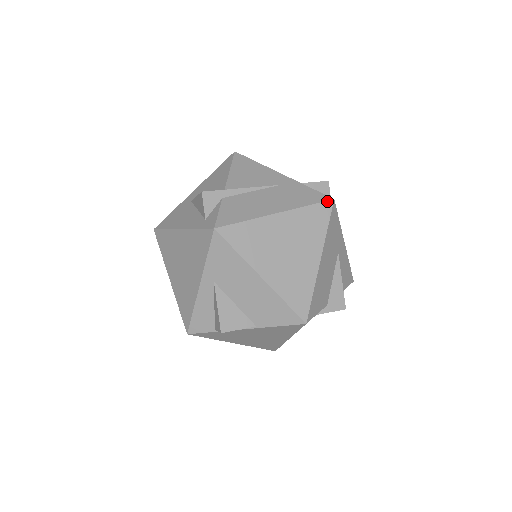
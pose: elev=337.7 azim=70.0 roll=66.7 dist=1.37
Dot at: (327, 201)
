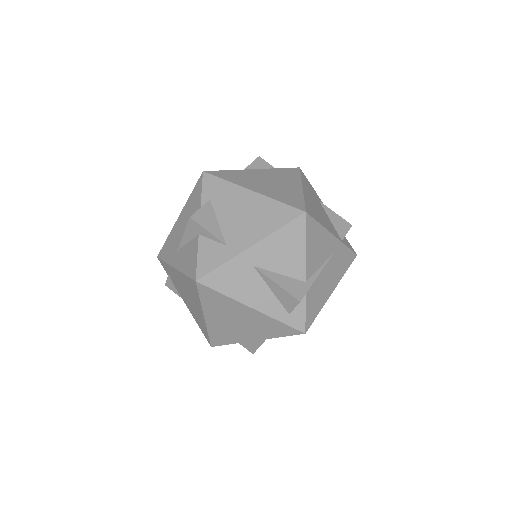
Dot at: occluded
